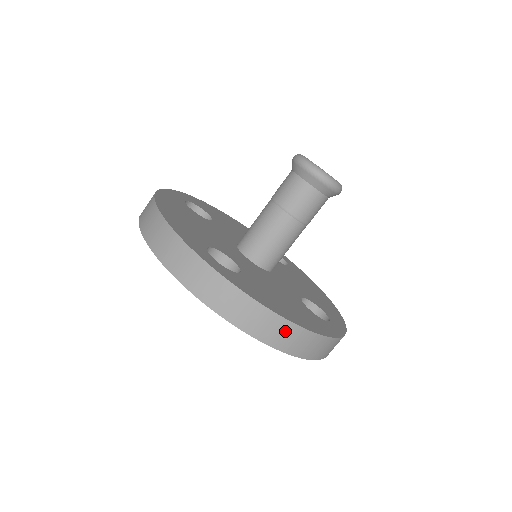
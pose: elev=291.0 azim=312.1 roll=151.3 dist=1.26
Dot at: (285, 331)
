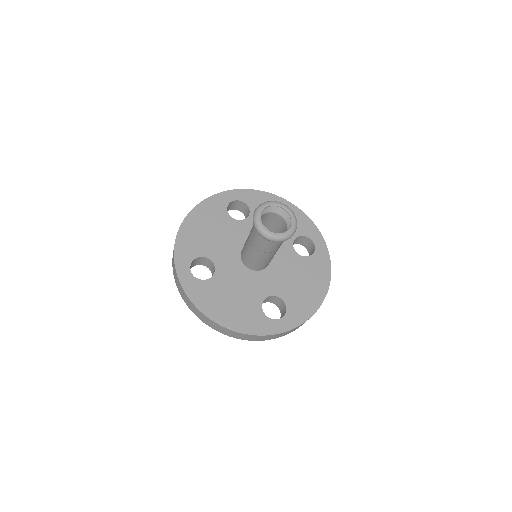
Dot at: (213, 324)
